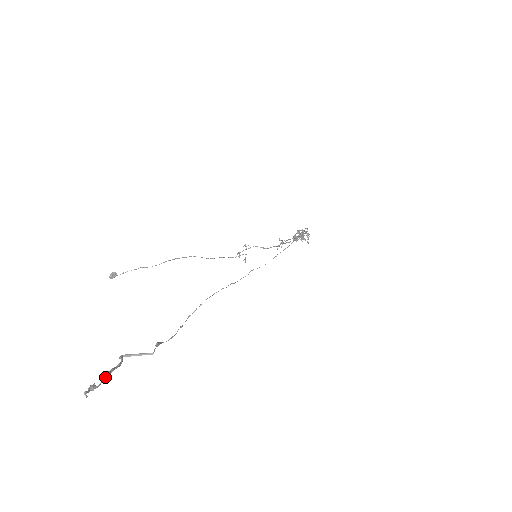
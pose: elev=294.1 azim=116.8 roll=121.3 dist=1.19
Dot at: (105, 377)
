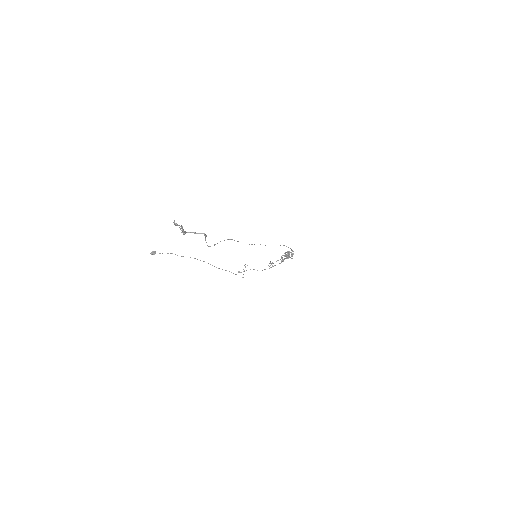
Dot at: (181, 226)
